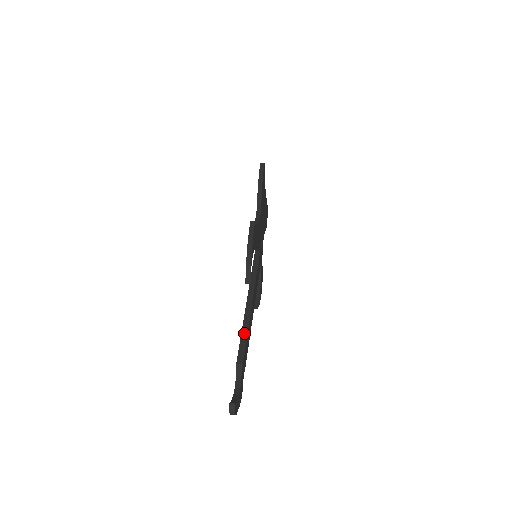
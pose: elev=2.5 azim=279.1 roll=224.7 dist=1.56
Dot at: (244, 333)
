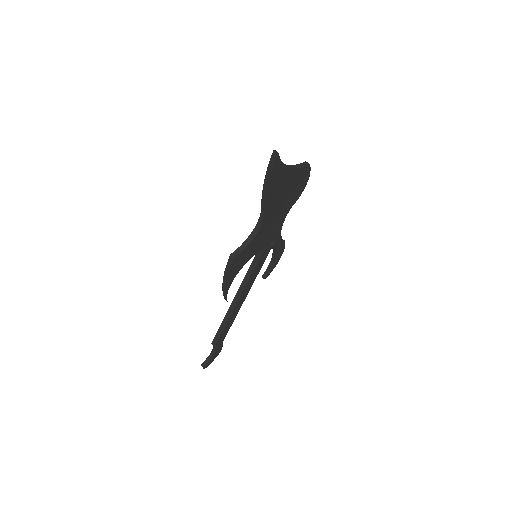
Dot at: (222, 326)
